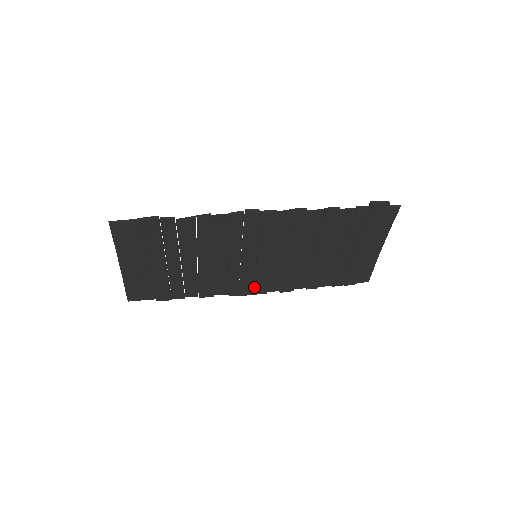
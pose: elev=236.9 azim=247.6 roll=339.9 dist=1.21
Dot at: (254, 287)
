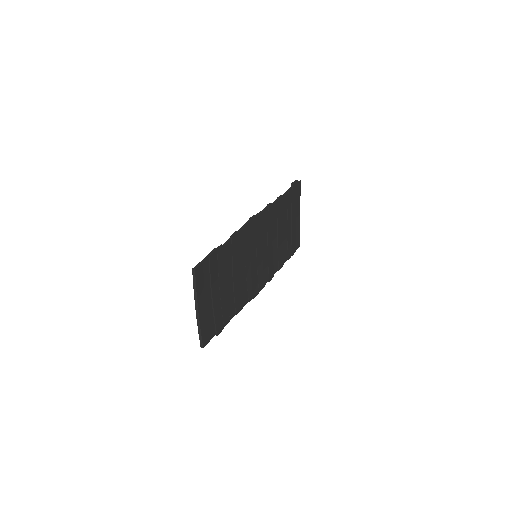
Dot at: (258, 286)
